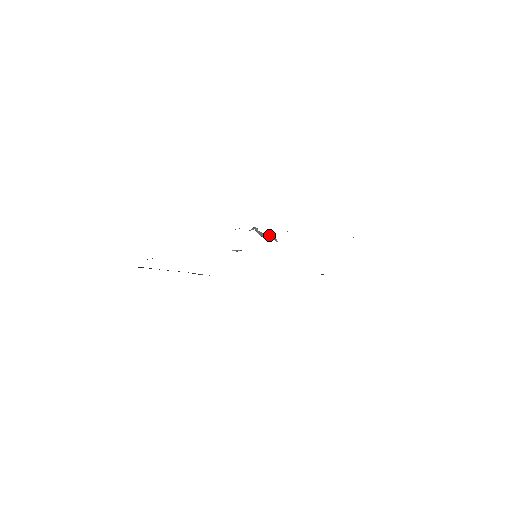
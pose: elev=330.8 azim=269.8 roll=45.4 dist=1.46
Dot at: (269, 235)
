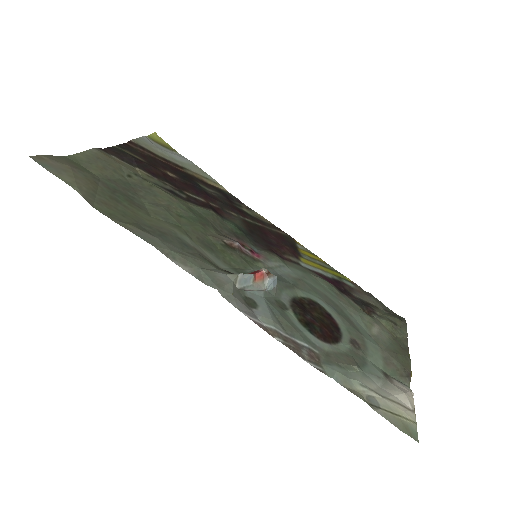
Dot at: (266, 275)
